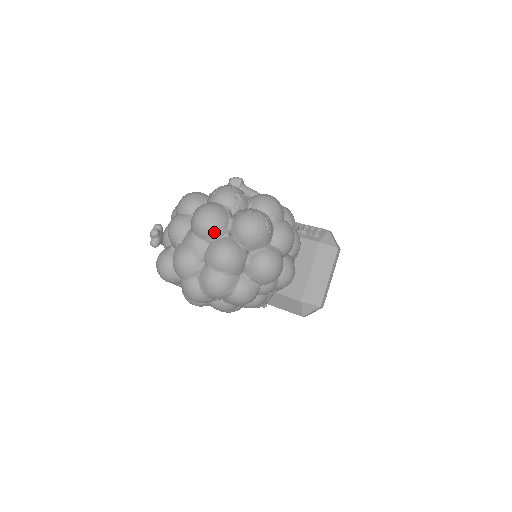
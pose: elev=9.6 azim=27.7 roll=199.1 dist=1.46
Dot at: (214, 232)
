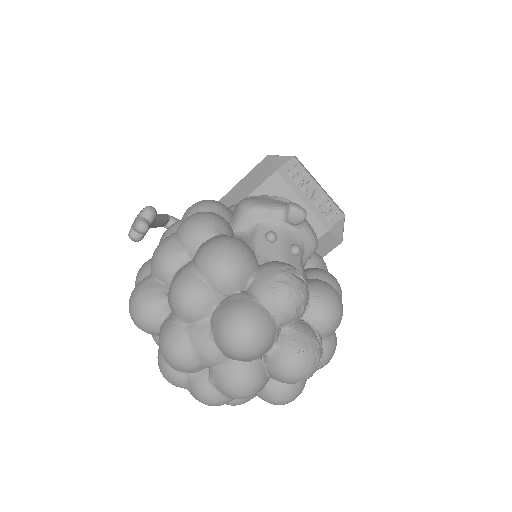
Dot at: (245, 359)
